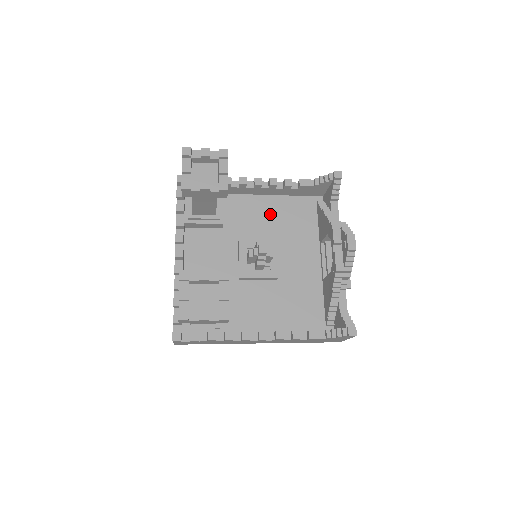
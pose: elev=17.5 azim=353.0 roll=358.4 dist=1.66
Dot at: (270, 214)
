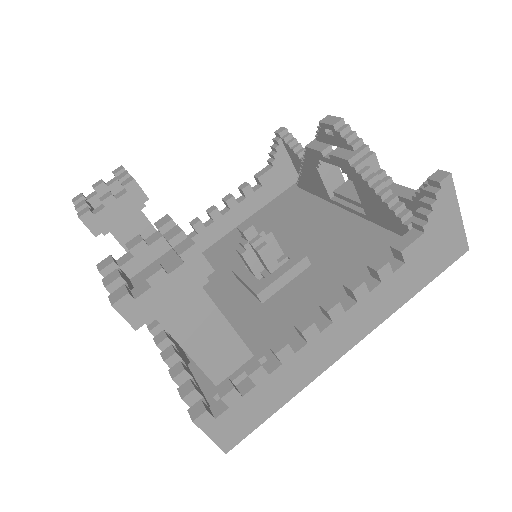
Dot at: occluded
